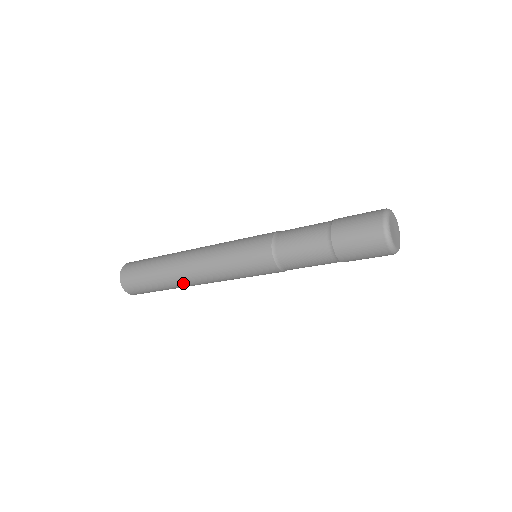
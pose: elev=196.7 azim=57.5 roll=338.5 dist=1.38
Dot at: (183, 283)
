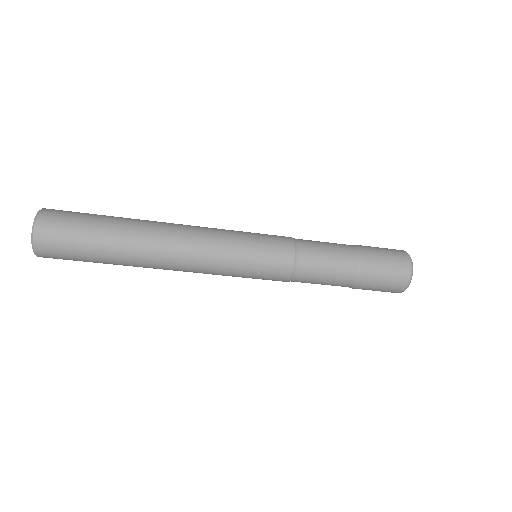
Dot at: (149, 262)
